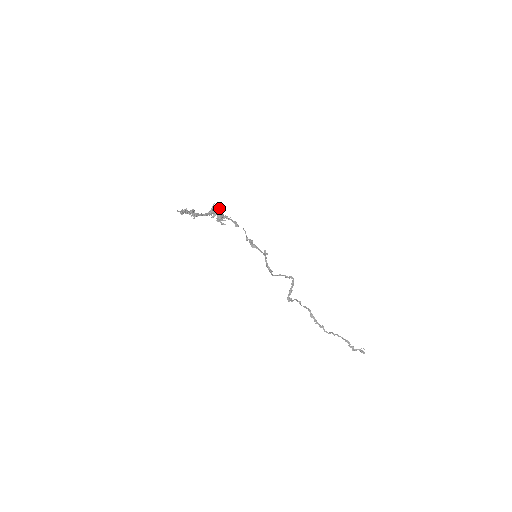
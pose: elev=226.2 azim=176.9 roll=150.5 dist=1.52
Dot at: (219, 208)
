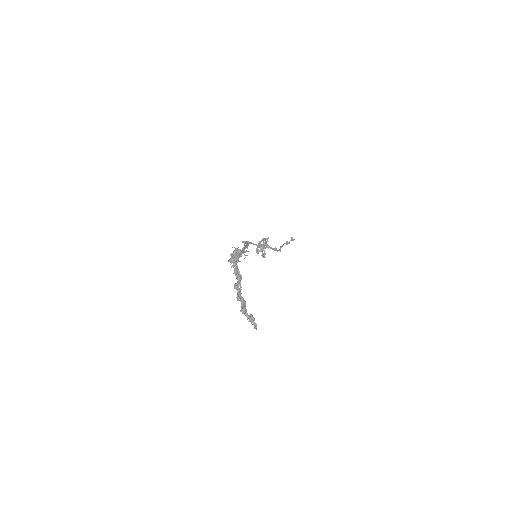
Dot at: (238, 251)
